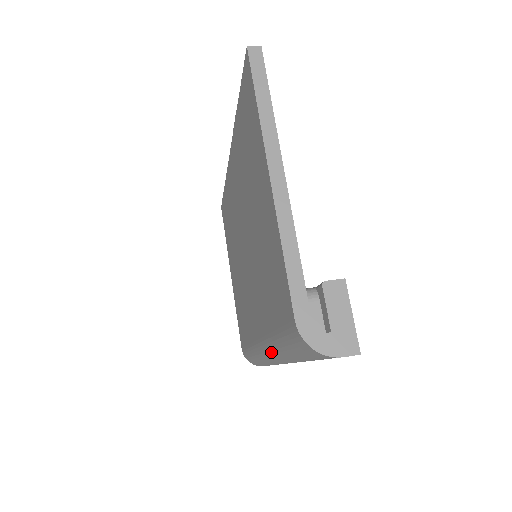
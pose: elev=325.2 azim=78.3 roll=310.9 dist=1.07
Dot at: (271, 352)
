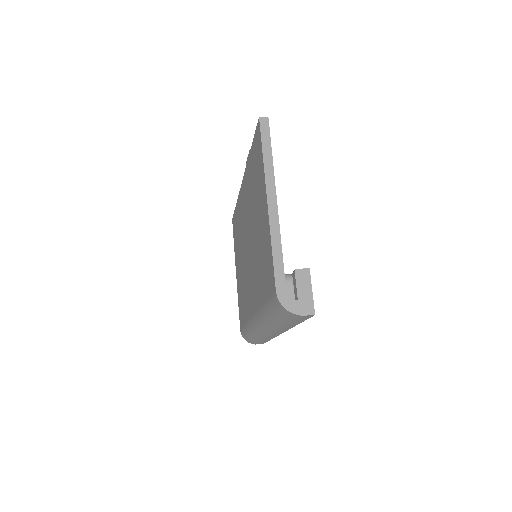
Dot at: (261, 322)
